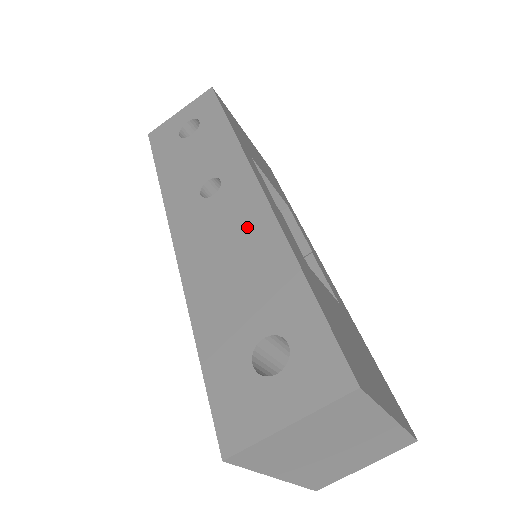
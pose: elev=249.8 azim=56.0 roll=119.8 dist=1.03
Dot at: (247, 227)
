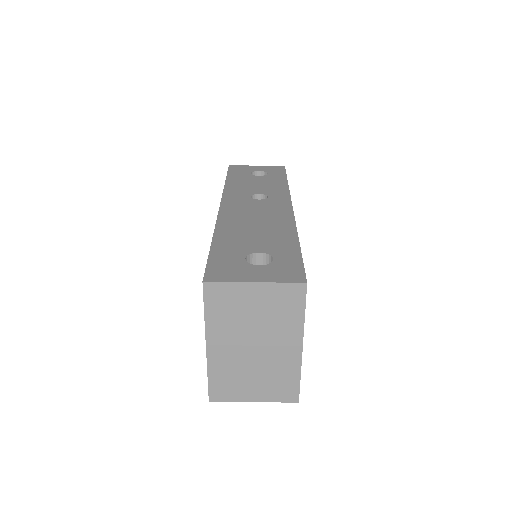
Dot at: (274, 216)
